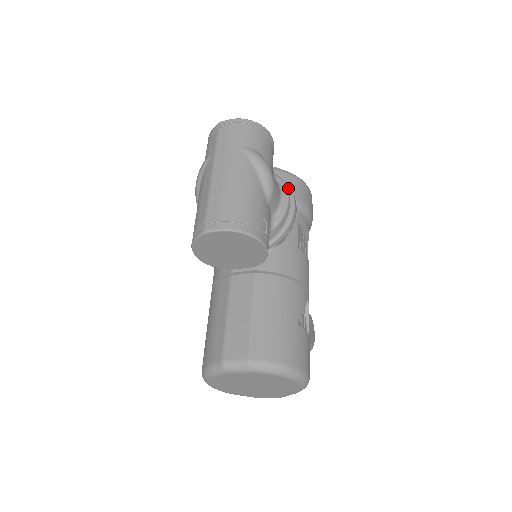
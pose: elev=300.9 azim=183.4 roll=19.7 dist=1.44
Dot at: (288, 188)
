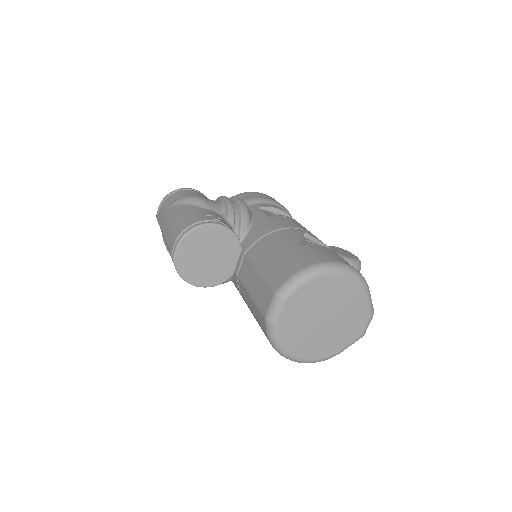
Dot at: occluded
